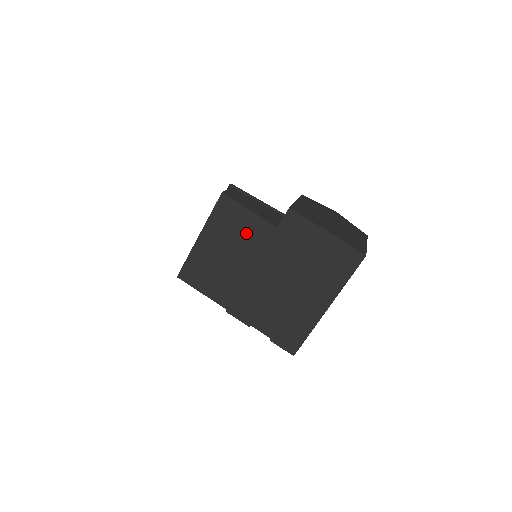
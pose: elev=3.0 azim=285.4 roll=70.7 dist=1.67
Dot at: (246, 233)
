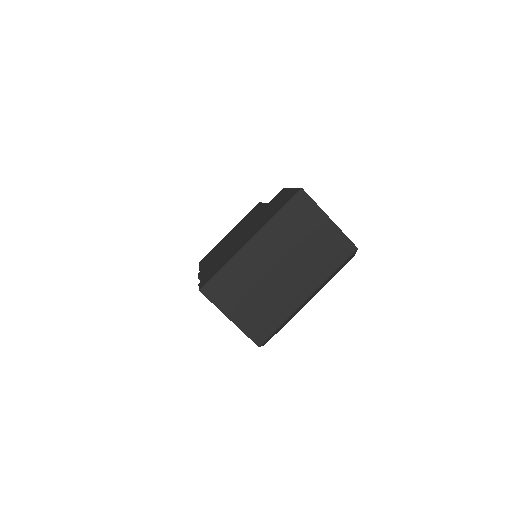
Dot at: occluded
